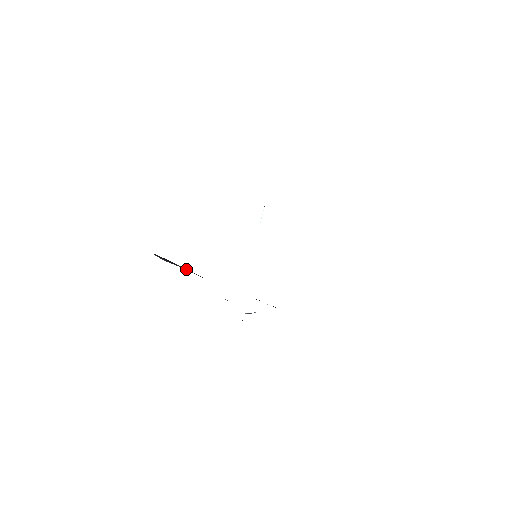
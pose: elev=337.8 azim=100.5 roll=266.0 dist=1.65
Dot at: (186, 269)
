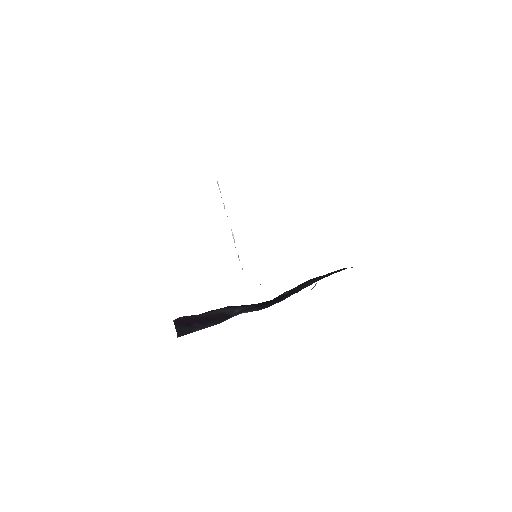
Dot at: (213, 315)
